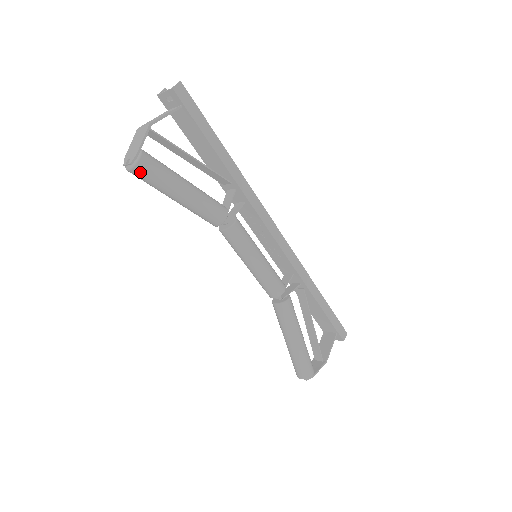
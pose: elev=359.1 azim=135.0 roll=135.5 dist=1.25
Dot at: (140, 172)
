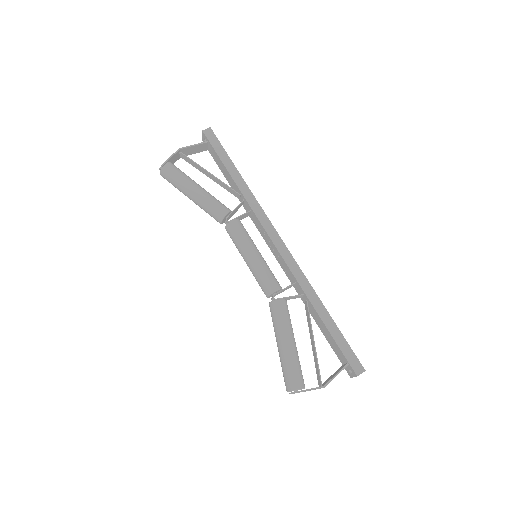
Dot at: (164, 174)
